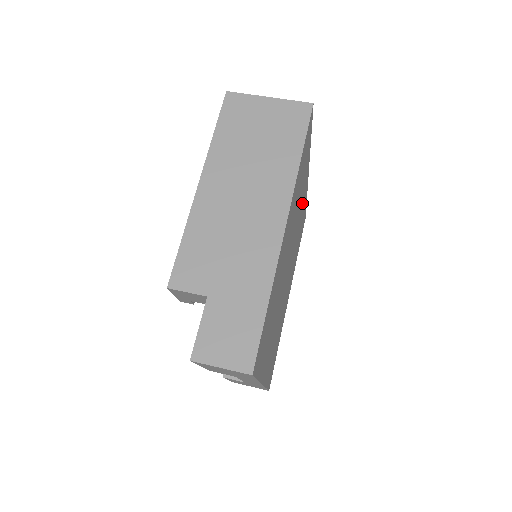
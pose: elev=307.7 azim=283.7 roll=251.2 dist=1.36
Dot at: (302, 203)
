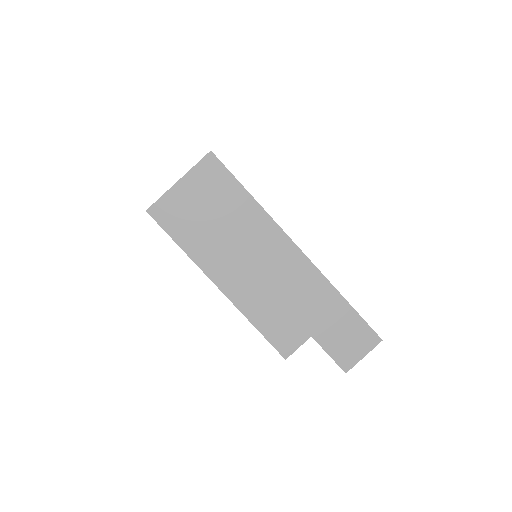
Dot at: occluded
